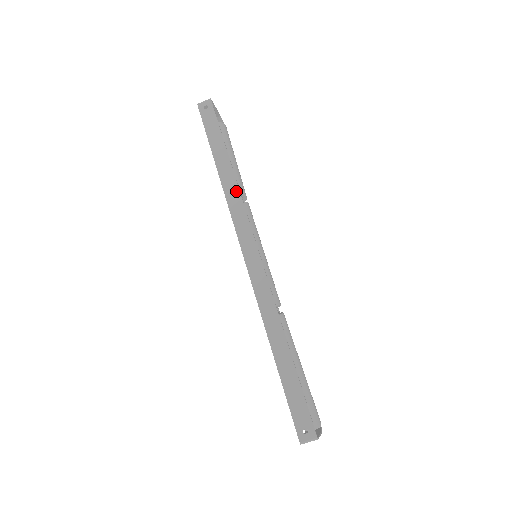
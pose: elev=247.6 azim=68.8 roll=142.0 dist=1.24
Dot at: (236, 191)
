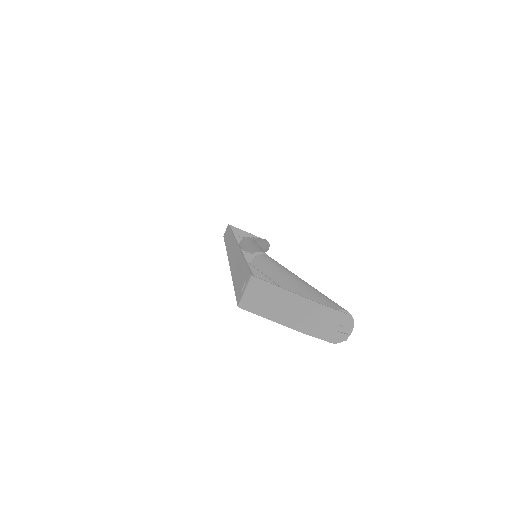
Dot at: (230, 235)
